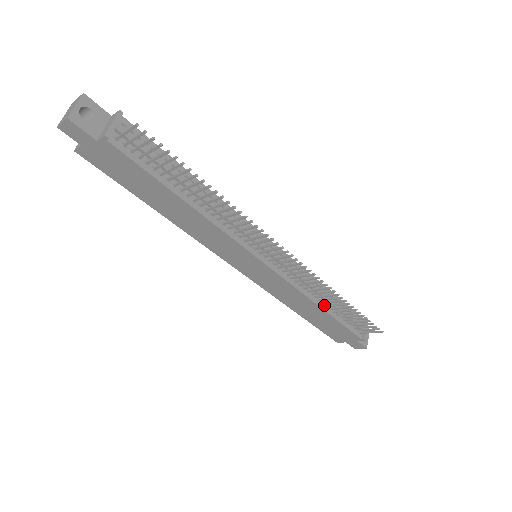
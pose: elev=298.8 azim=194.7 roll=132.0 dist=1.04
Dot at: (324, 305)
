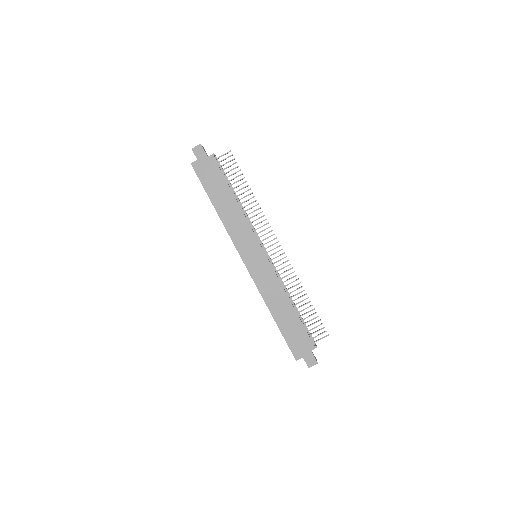
Dot at: (292, 304)
